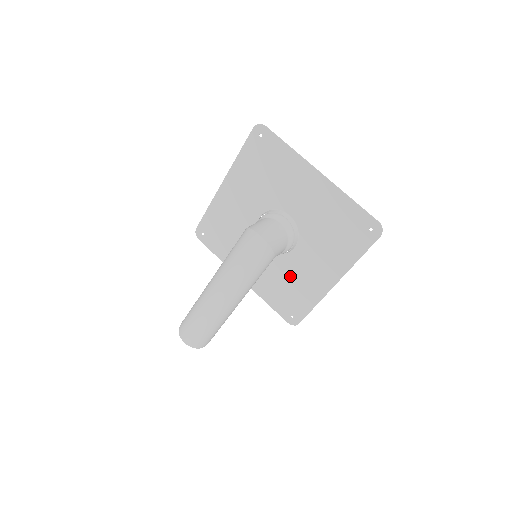
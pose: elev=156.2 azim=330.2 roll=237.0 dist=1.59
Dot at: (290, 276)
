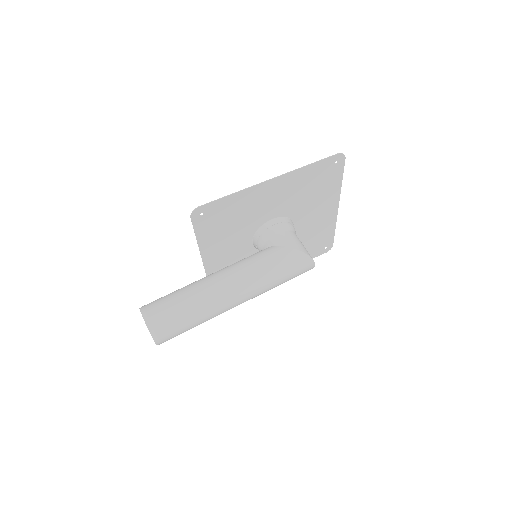
Dot at: occluded
